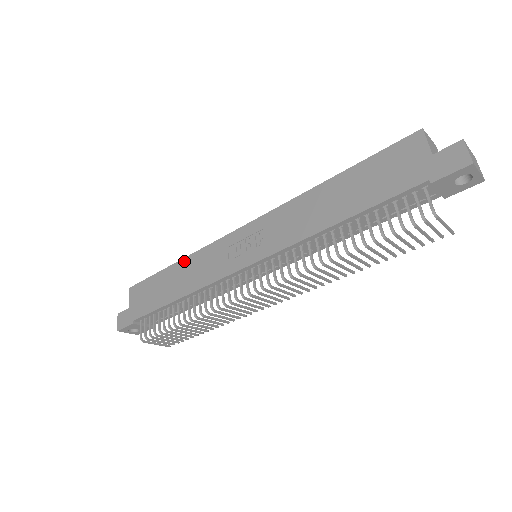
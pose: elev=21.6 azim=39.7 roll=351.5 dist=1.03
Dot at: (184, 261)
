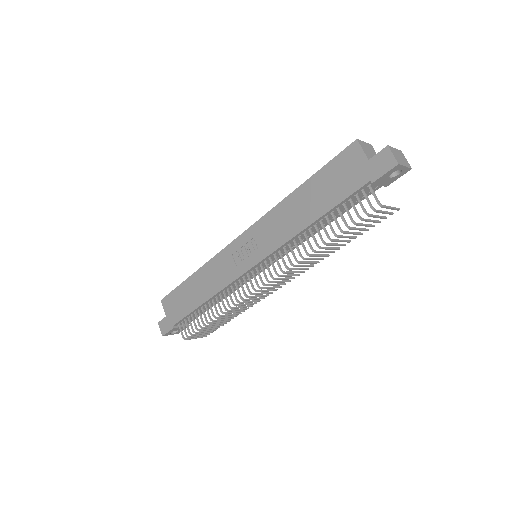
Dot at: (200, 271)
